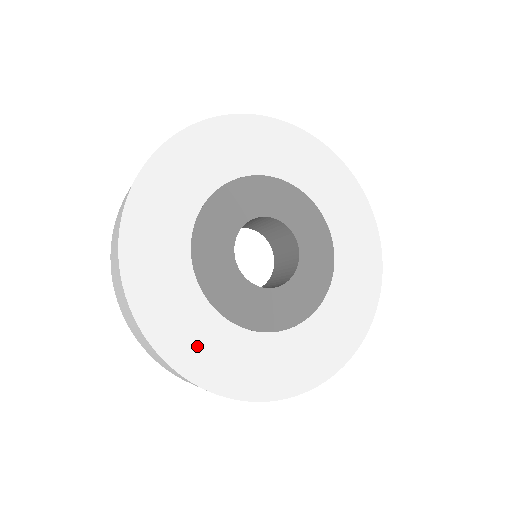
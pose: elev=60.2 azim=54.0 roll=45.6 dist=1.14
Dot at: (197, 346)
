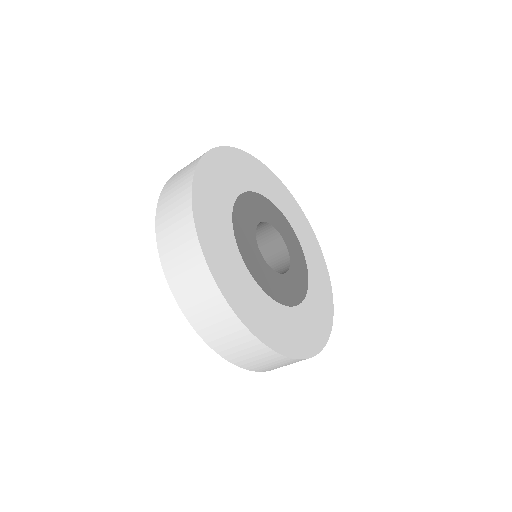
Dot at: (222, 258)
